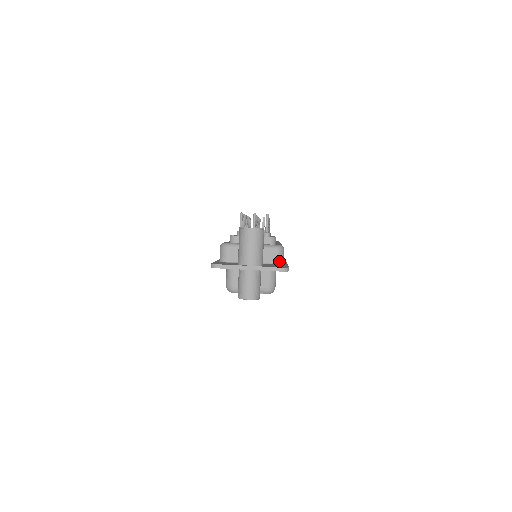
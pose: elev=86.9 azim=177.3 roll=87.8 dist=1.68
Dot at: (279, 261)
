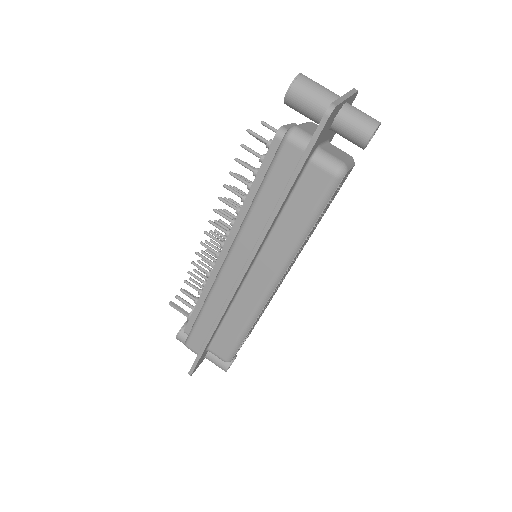
Dot at: occluded
